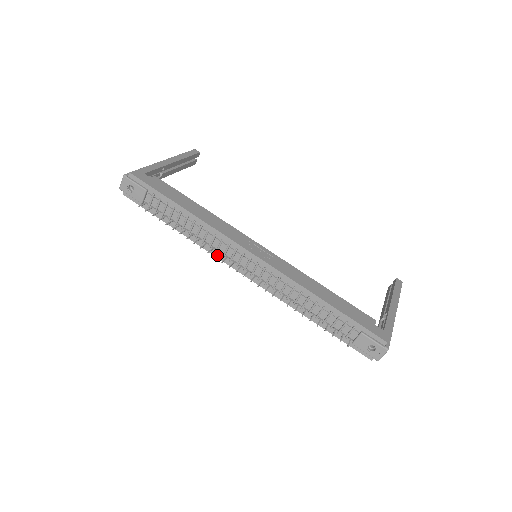
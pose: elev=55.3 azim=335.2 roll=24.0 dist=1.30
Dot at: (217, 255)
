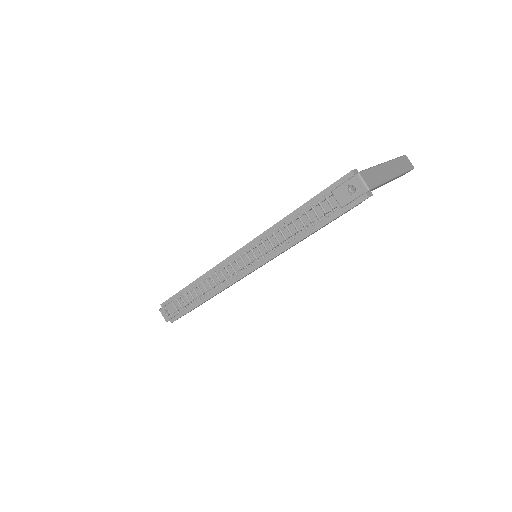
Dot at: (224, 280)
